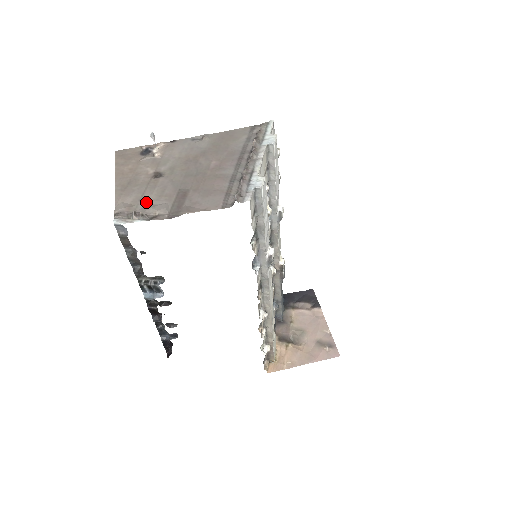
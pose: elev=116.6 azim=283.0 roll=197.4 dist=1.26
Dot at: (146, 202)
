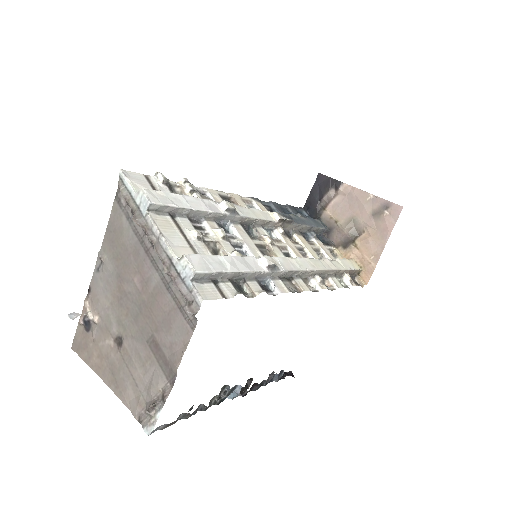
Dot at: (142, 383)
